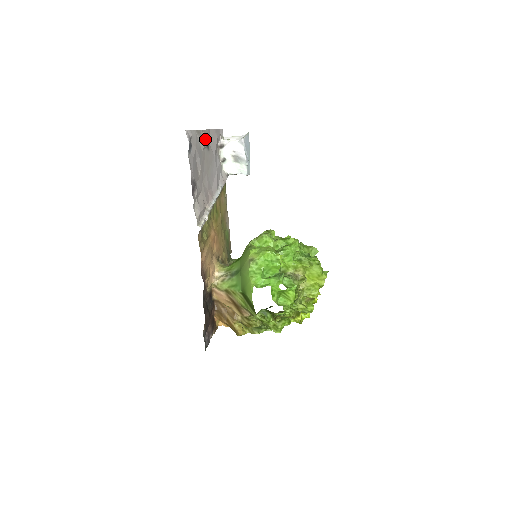
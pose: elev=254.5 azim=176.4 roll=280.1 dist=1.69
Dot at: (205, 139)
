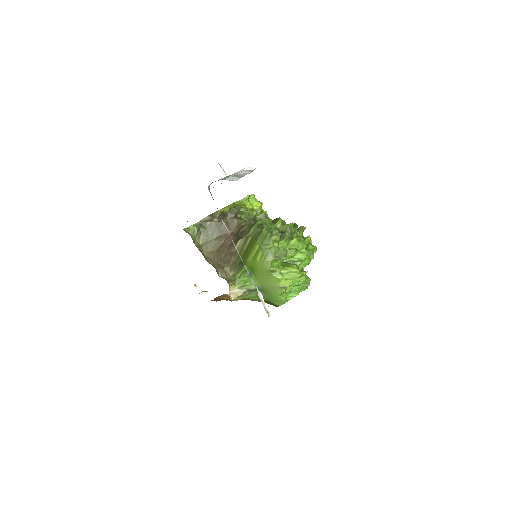
Dot at: occluded
